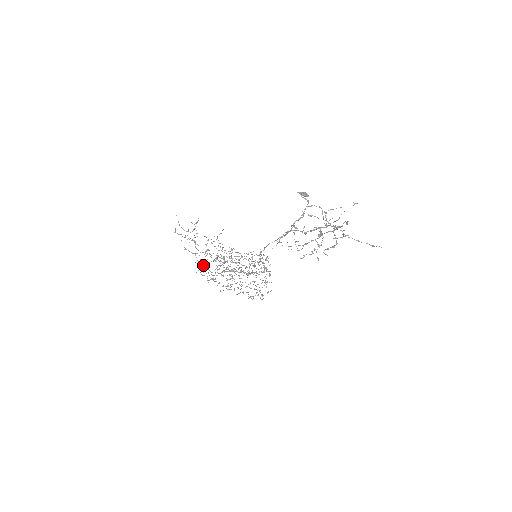
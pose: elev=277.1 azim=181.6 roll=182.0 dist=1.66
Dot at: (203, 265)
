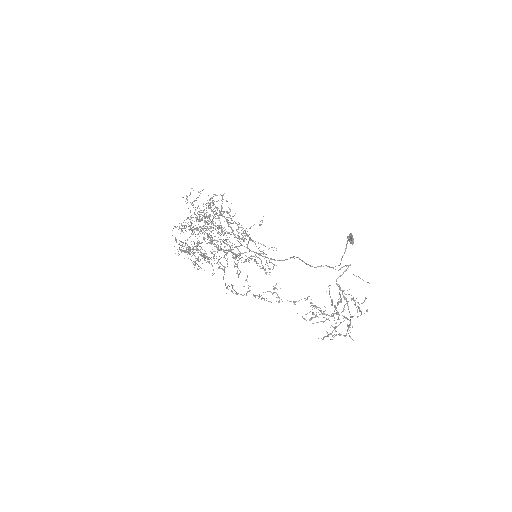
Dot at: occluded
